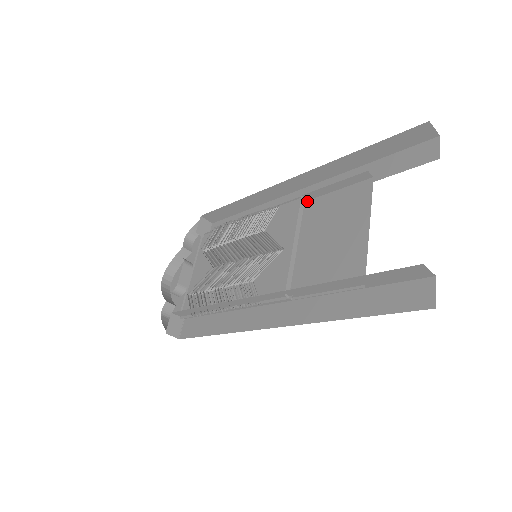
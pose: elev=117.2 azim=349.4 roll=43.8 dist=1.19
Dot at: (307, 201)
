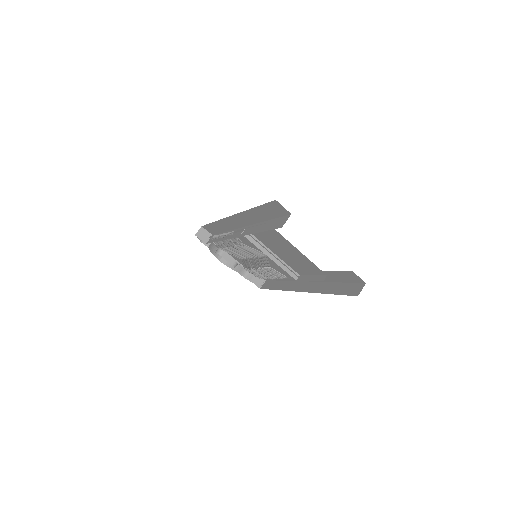
Dot at: occluded
